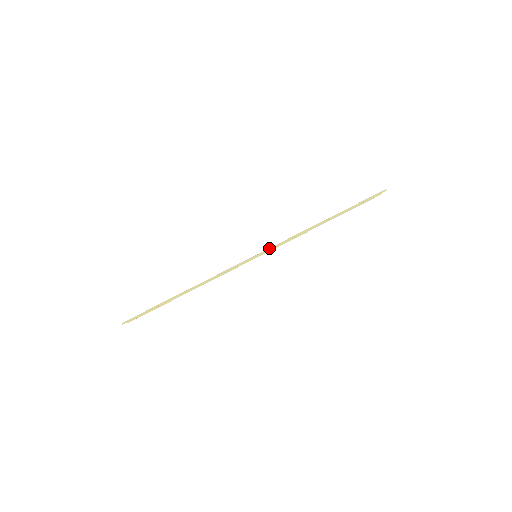
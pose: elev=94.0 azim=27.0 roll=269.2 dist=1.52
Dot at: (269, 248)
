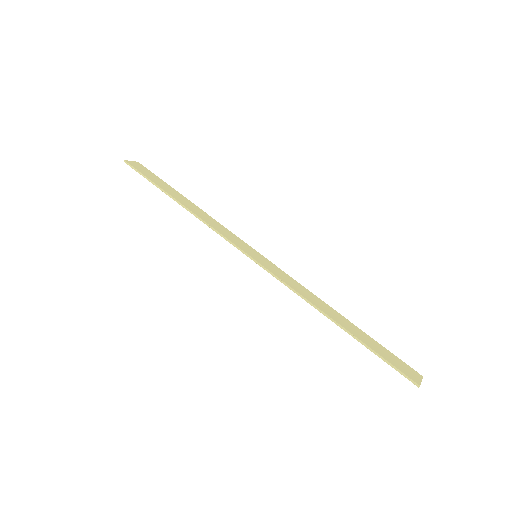
Dot at: (266, 268)
